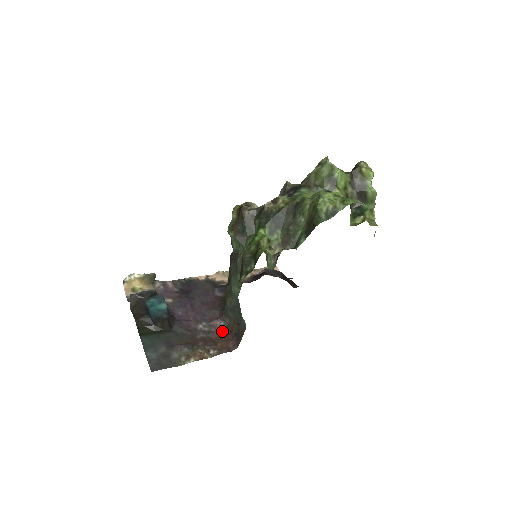
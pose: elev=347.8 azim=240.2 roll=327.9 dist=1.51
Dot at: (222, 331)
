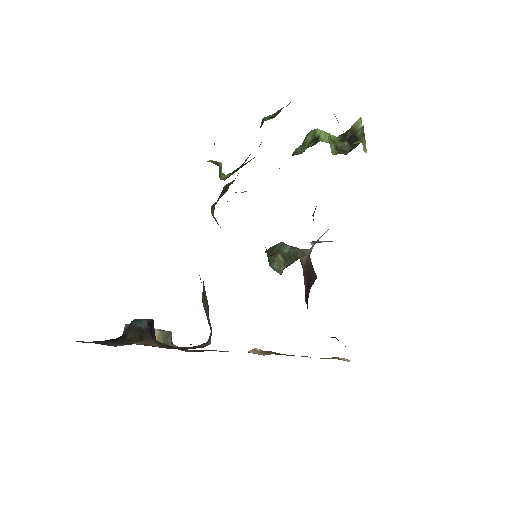
Dot at: (201, 347)
